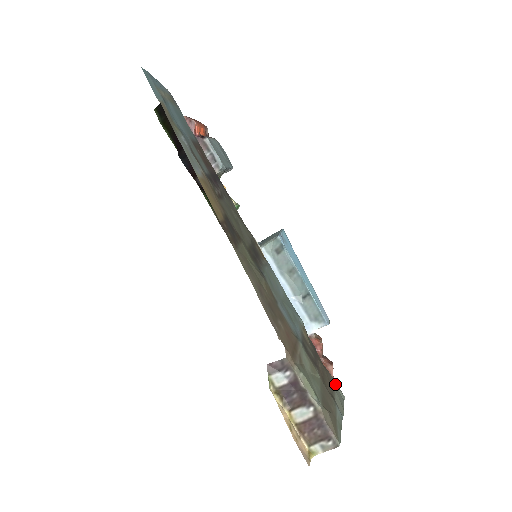
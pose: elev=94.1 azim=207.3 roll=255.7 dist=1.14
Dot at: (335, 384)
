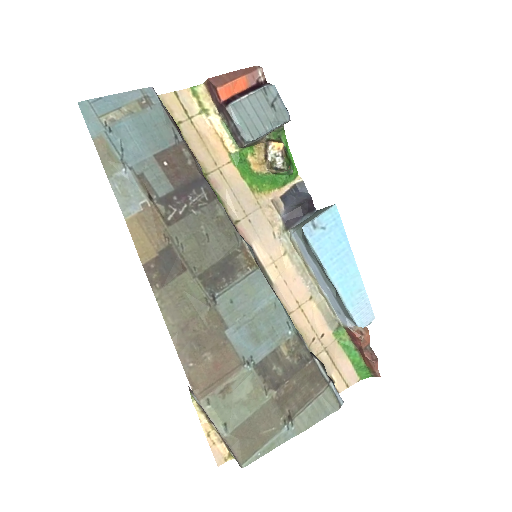
Dot at: (322, 397)
